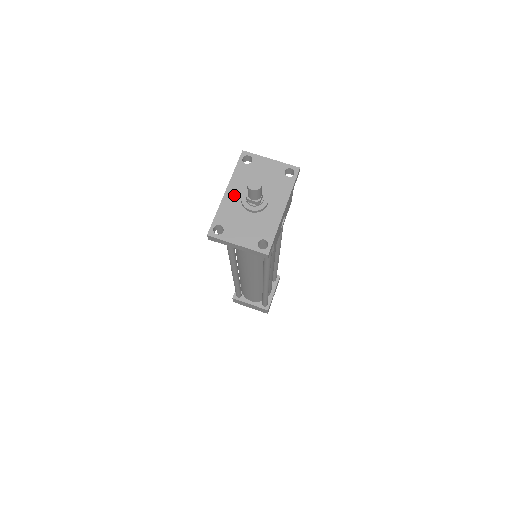
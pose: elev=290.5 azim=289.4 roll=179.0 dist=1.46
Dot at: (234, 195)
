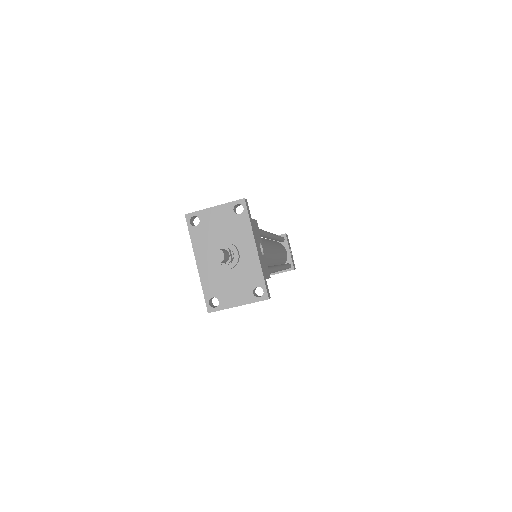
Dot at: (206, 263)
